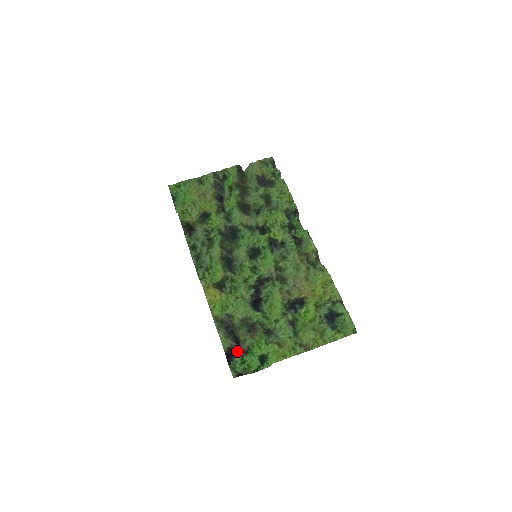
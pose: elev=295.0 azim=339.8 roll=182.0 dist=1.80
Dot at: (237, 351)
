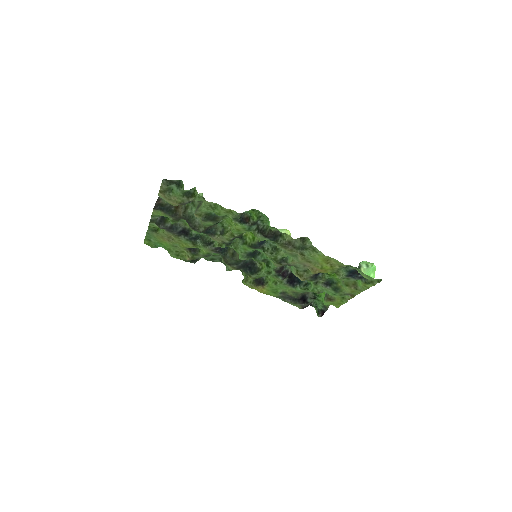
Dot at: (309, 304)
